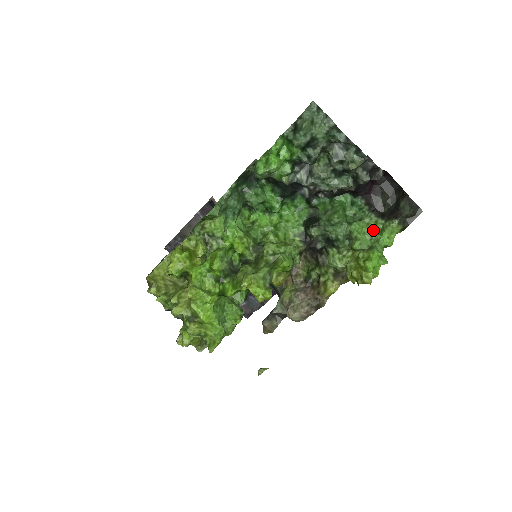
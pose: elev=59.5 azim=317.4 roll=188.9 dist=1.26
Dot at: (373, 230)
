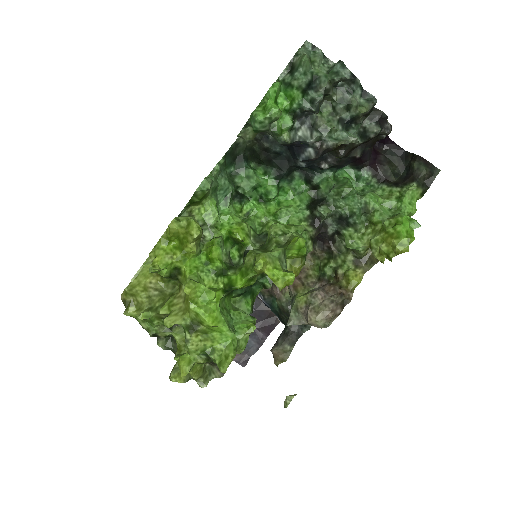
Dot at: (390, 199)
